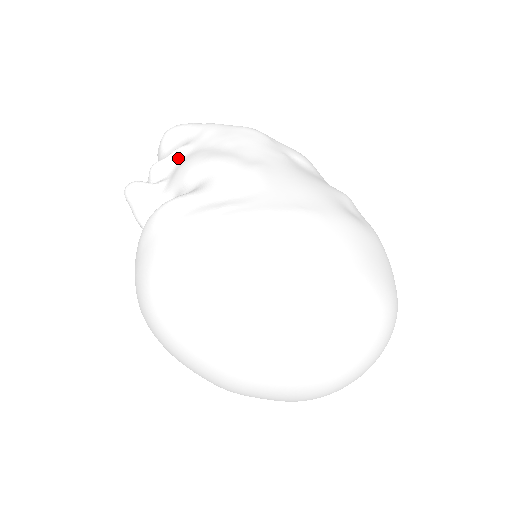
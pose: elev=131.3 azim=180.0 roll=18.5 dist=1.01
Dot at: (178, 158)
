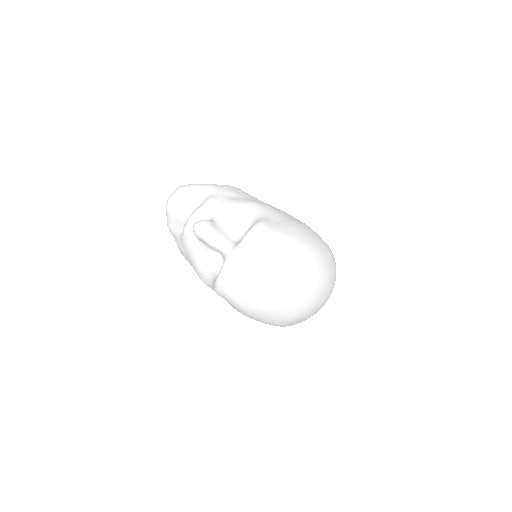
Dot at: (214, 205)
